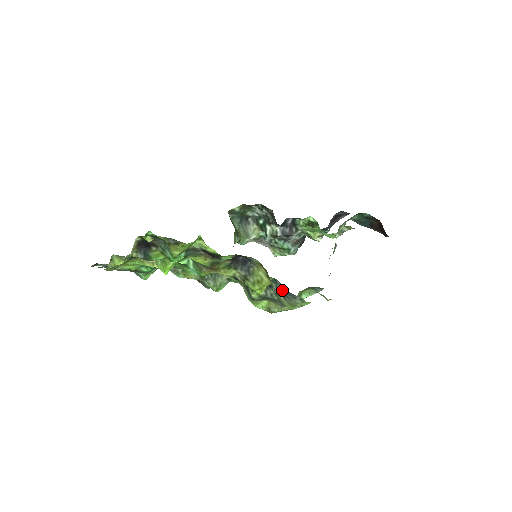
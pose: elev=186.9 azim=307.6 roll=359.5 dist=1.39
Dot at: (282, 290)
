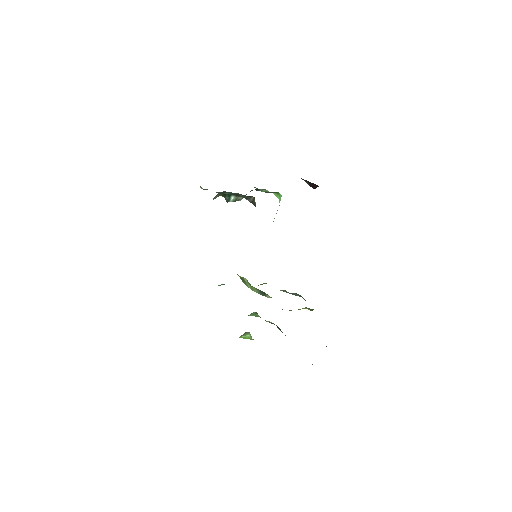
Dot at: (296, 295)
